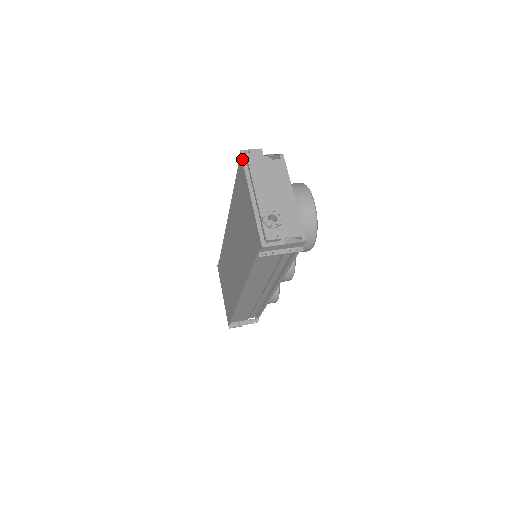
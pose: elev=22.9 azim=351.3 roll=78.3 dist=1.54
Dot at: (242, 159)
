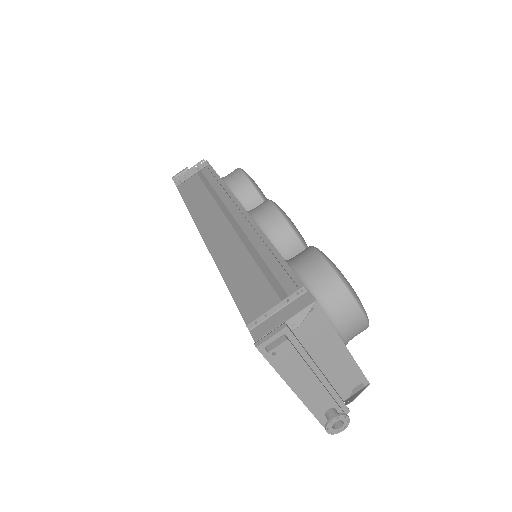
Dot at: (264, 357)
